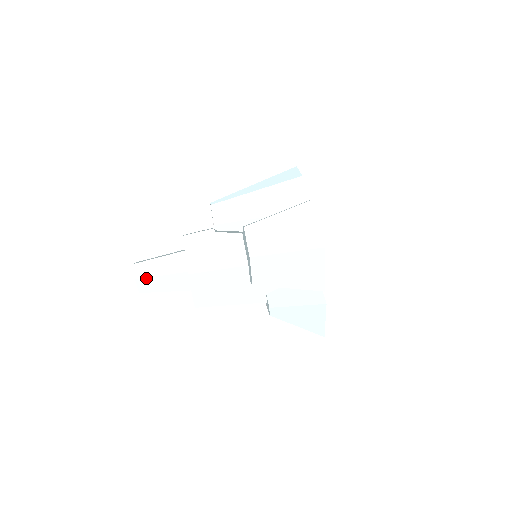
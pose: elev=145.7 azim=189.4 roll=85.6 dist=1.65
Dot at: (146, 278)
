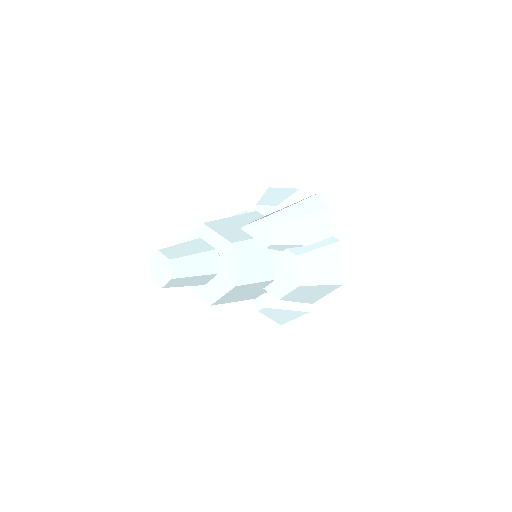
Dot at: (181, 278)
